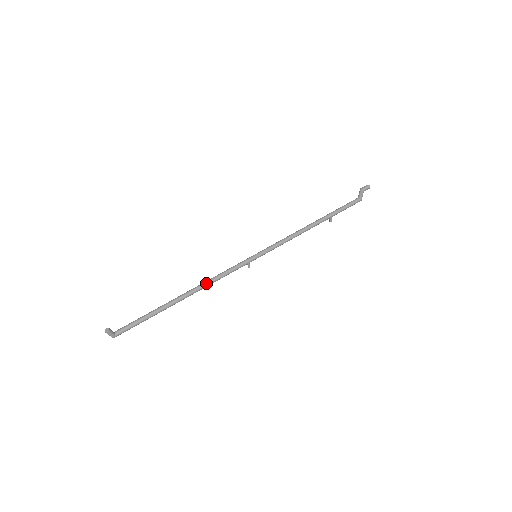
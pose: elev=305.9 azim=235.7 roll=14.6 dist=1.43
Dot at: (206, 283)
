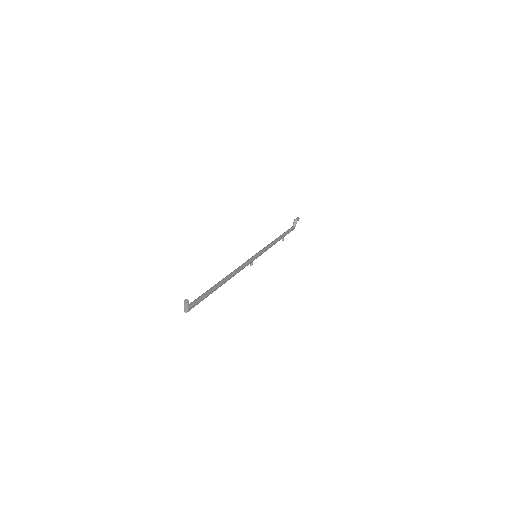
Dot at: (235, 271)
